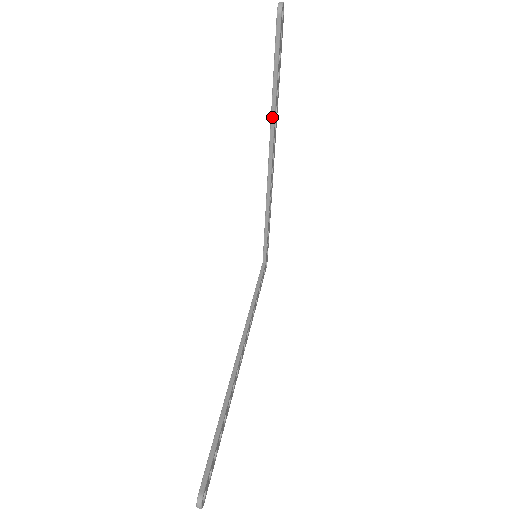
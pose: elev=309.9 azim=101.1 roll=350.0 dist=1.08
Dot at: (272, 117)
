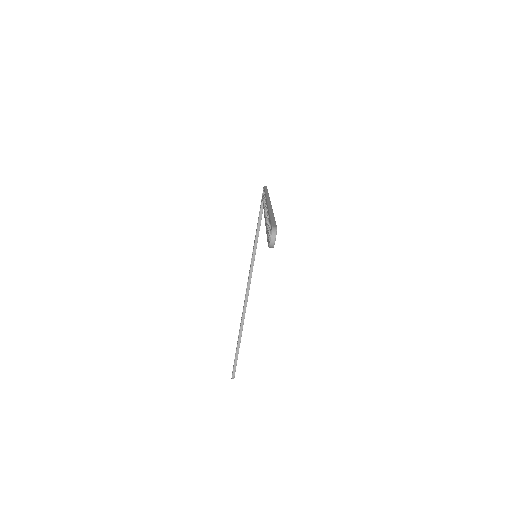
Dot at: occluded
